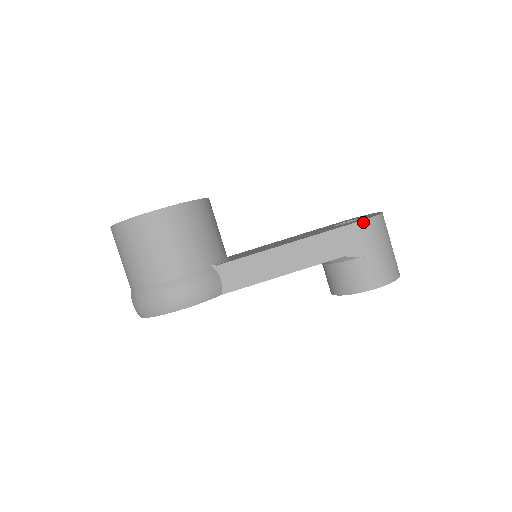
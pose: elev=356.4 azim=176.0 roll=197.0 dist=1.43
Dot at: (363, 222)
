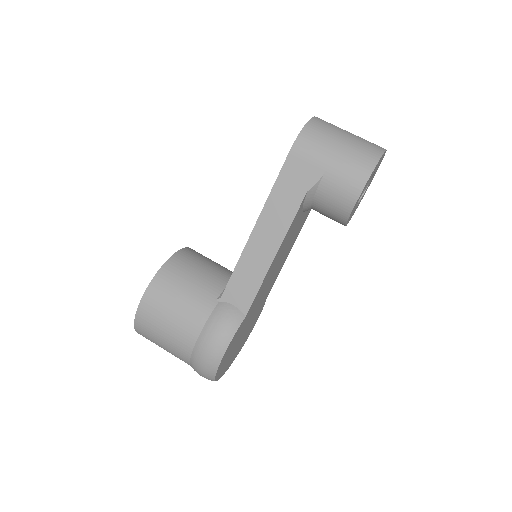
Dot at: (293, 148)
